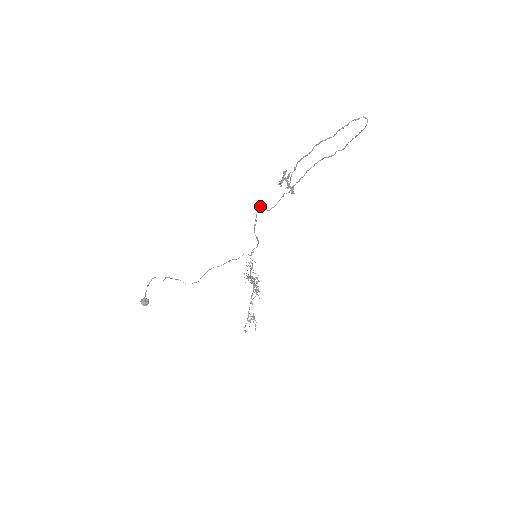
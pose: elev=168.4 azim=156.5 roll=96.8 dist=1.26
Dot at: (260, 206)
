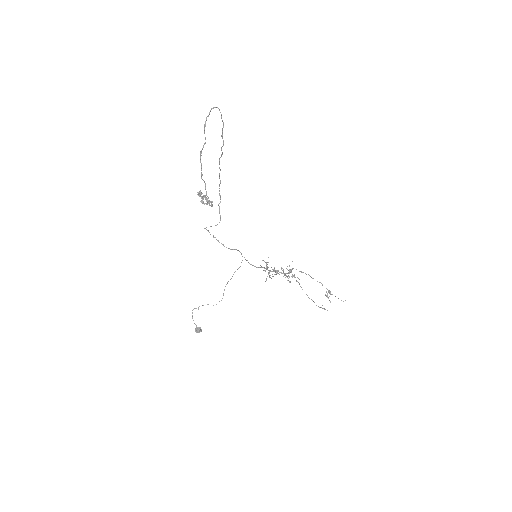
Dot at: (204, 228)
